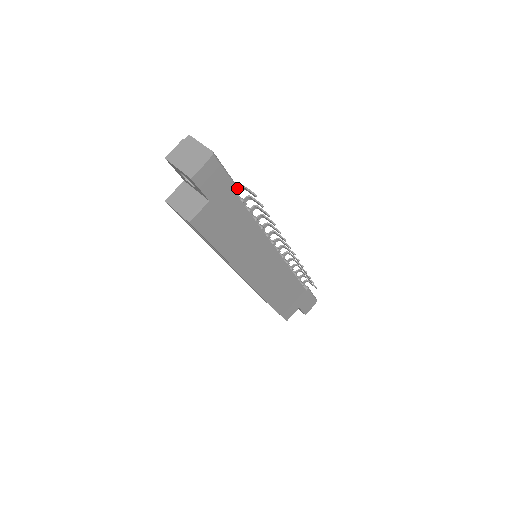
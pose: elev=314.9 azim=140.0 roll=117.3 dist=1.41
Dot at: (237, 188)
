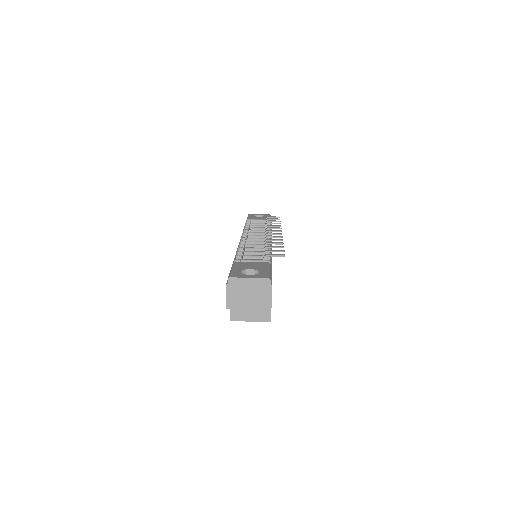
Dot at: (270, 265)
